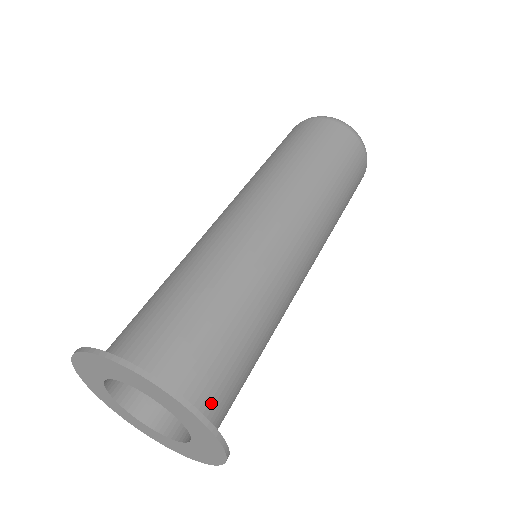
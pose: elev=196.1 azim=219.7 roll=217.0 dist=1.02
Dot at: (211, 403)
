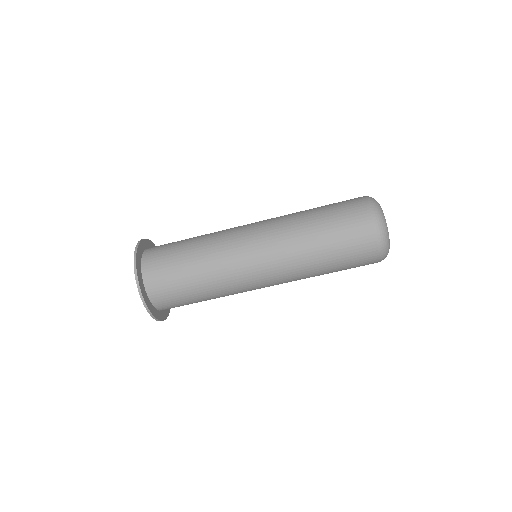
Dot at: (152, 253)
